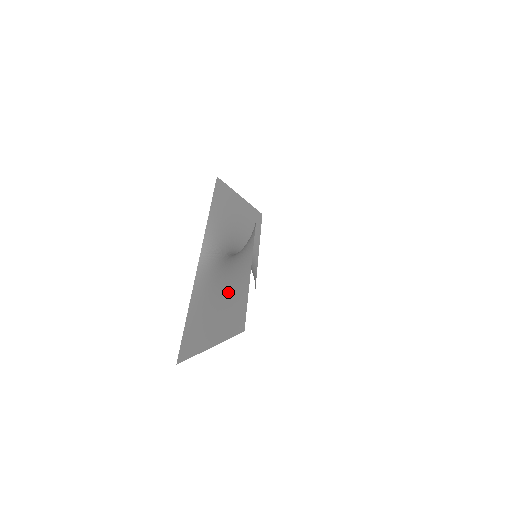
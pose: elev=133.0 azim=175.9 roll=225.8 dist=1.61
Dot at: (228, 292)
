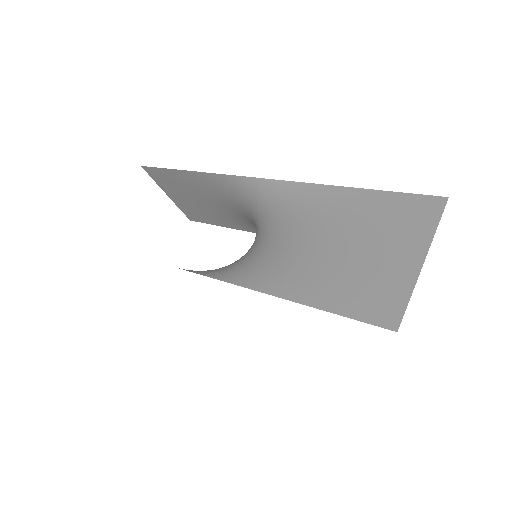
Dot at: (344, 225)
